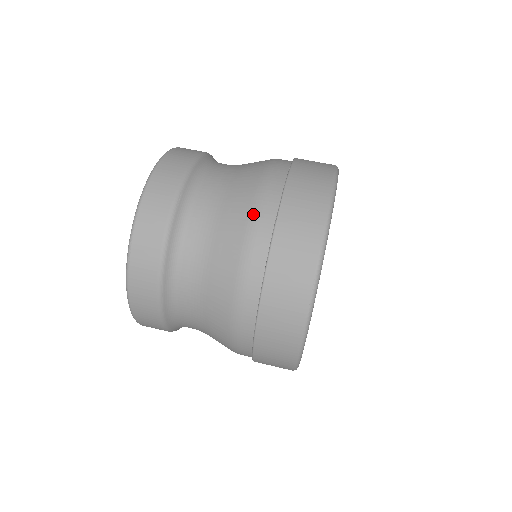
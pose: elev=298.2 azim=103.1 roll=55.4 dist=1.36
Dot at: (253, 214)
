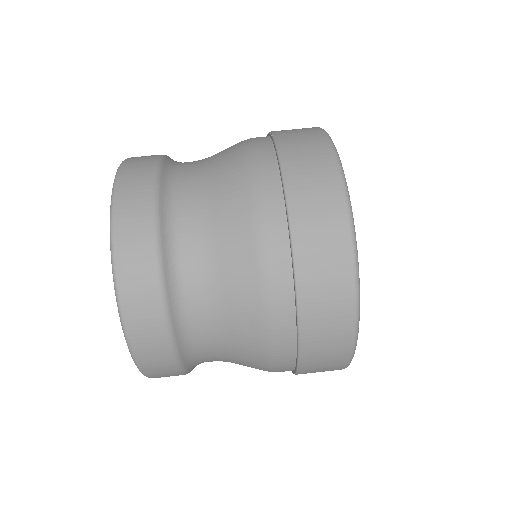
Dot at: (247, 143)
